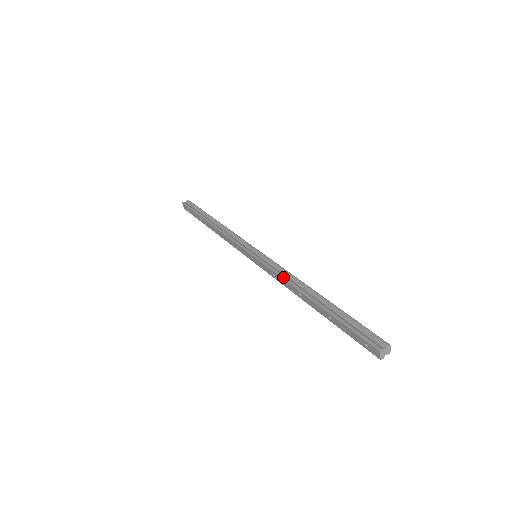
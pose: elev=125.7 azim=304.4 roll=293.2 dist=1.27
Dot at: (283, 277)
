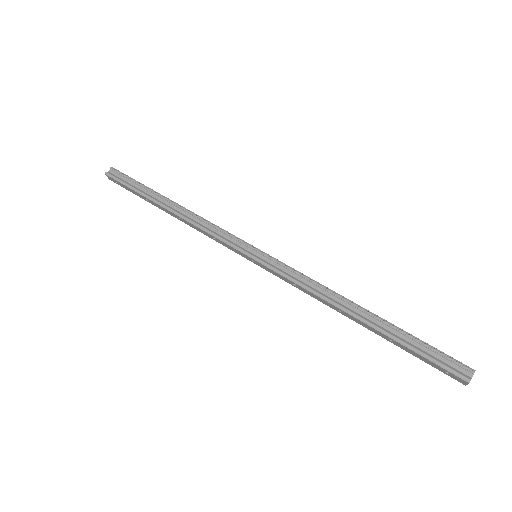
Dot at: (311, 291)
